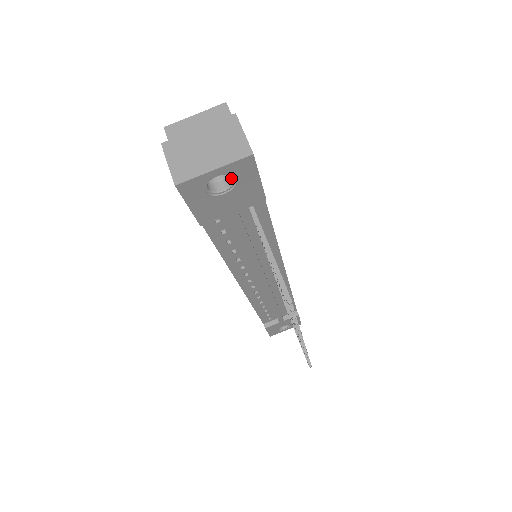
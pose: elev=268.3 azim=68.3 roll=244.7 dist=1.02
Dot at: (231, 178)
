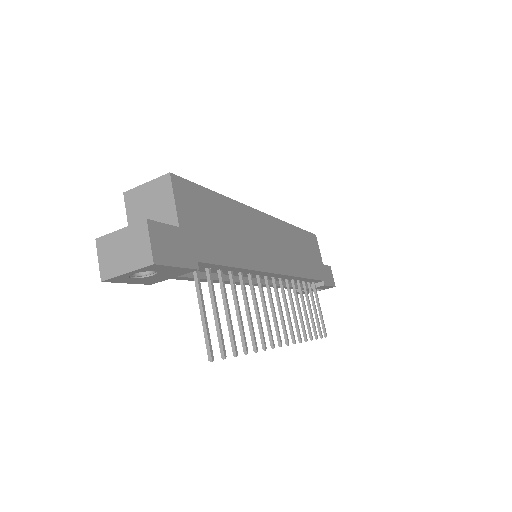
Dot at: occluded
